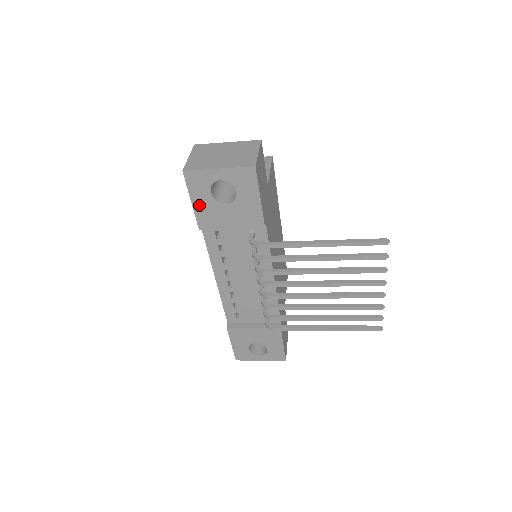
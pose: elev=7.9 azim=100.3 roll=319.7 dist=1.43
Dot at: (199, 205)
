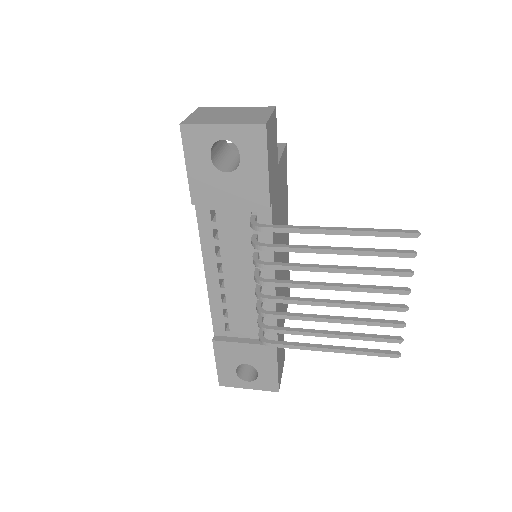
Dot at: (195, 172)
